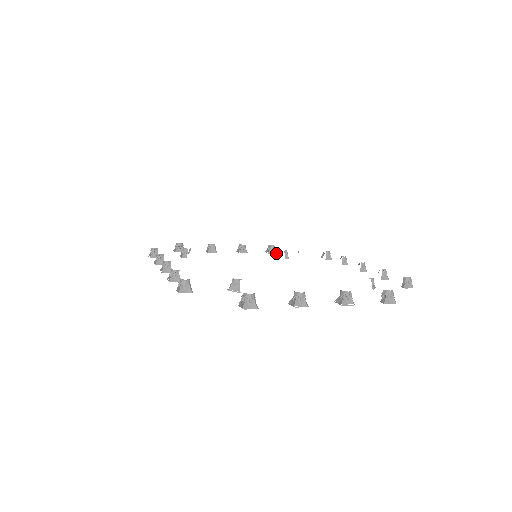
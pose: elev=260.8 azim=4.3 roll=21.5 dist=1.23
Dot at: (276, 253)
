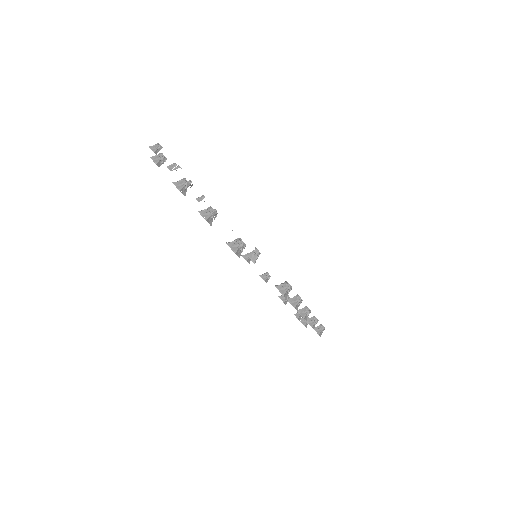
Dot at: (304, 325)
